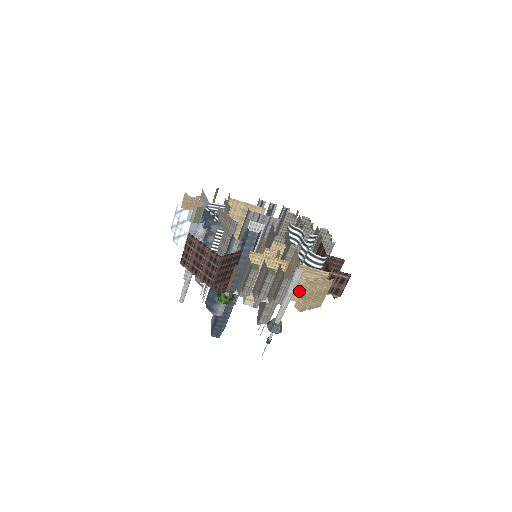
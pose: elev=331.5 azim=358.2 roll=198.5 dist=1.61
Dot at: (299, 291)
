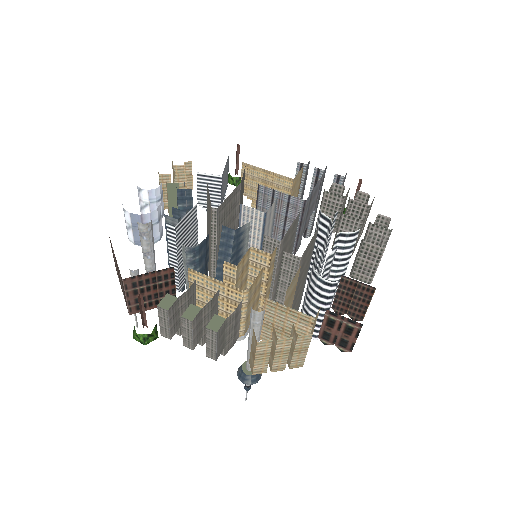
Dot at: occluded
